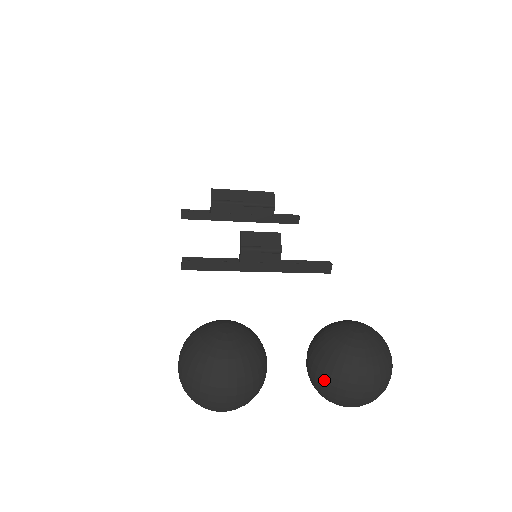
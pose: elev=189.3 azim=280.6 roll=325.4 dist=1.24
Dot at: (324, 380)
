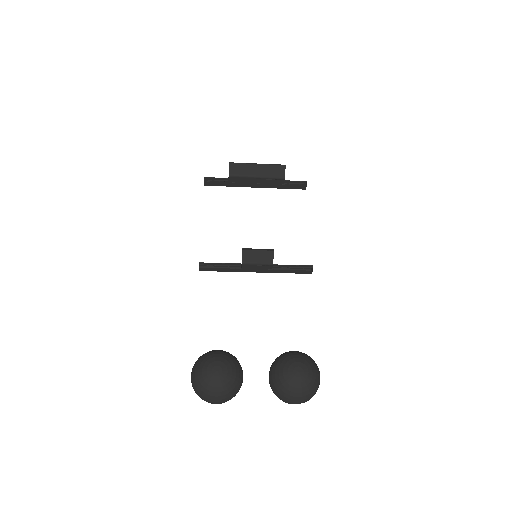
Dot at: (275, 393)
